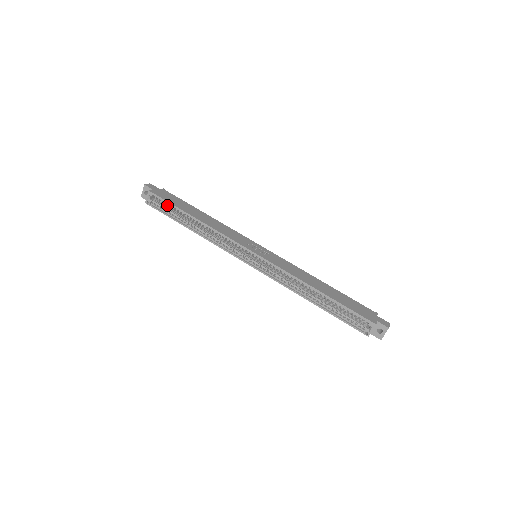
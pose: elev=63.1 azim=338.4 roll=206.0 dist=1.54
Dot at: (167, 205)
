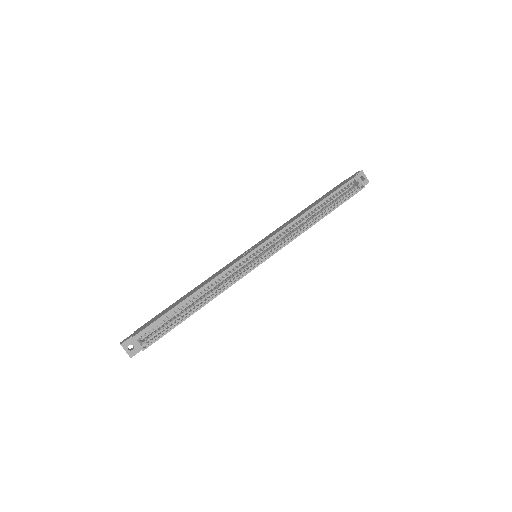
Dot at: (160, 323)
